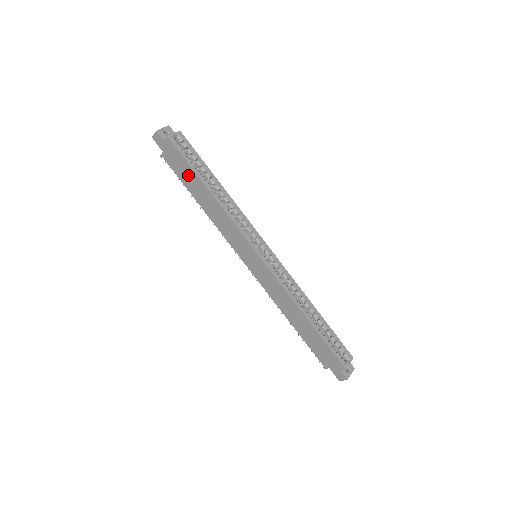
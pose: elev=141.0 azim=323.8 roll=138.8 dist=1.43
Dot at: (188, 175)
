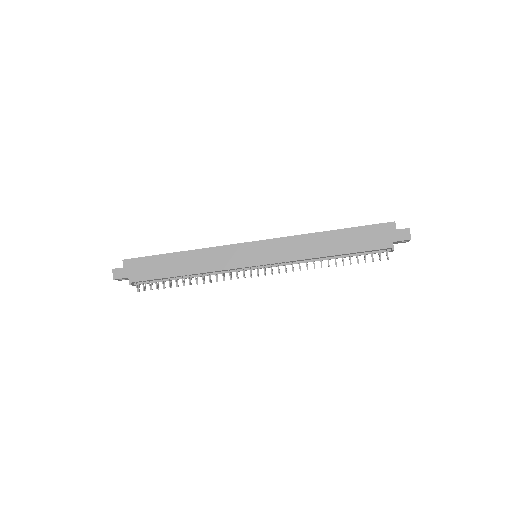
Dot at: (158, 265)
